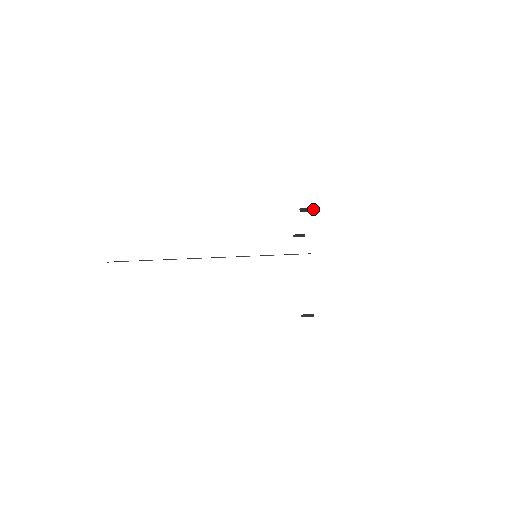
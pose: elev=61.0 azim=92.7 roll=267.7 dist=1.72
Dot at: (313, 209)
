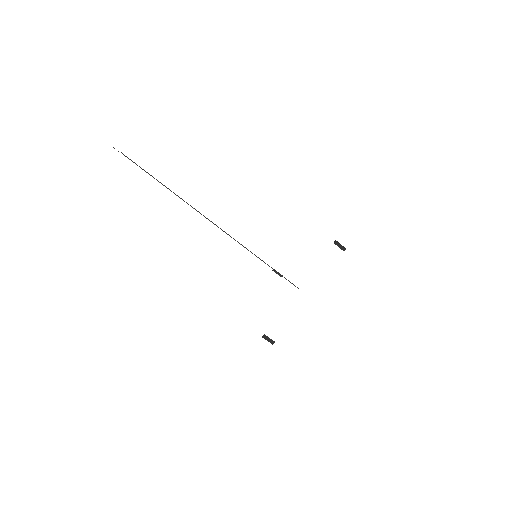
Dot at: (345, 249)
